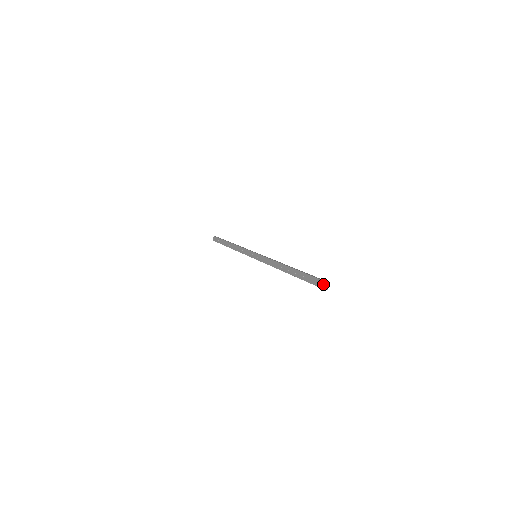
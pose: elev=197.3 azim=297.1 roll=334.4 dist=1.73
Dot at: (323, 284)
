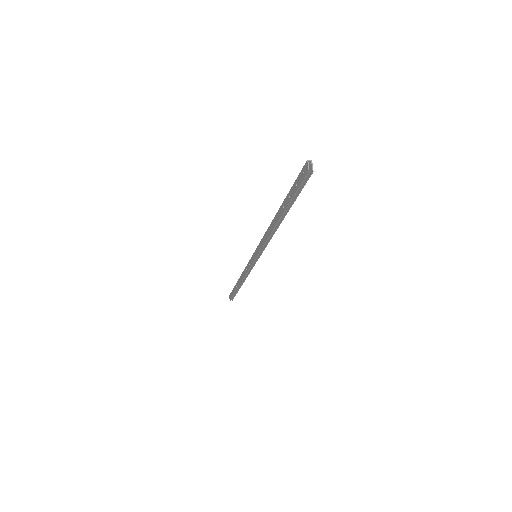
Dot at: (305, 168)
